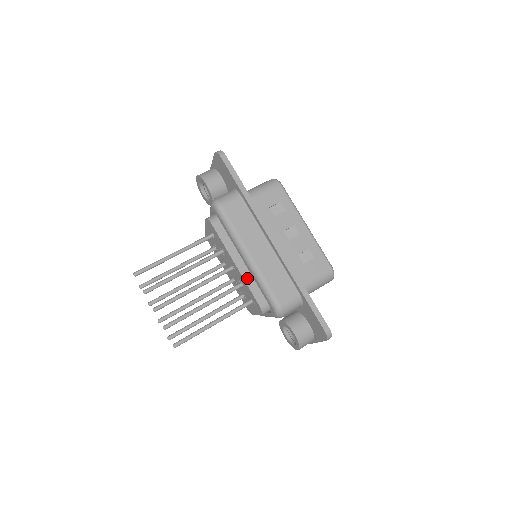
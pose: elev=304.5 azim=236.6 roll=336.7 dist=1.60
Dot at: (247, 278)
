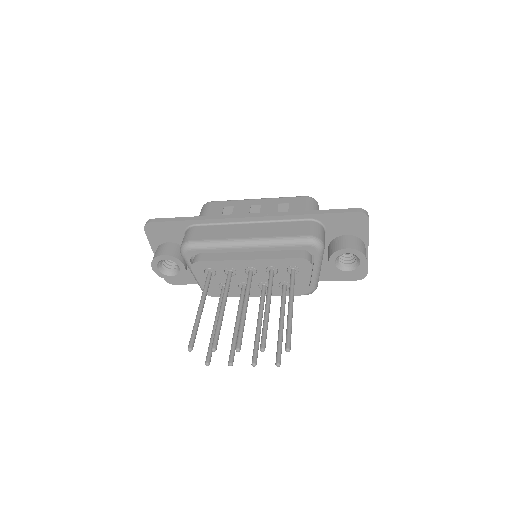
Dot at: (268, 256)
